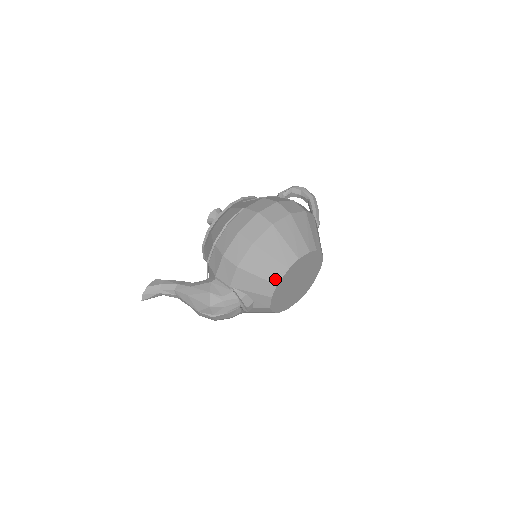
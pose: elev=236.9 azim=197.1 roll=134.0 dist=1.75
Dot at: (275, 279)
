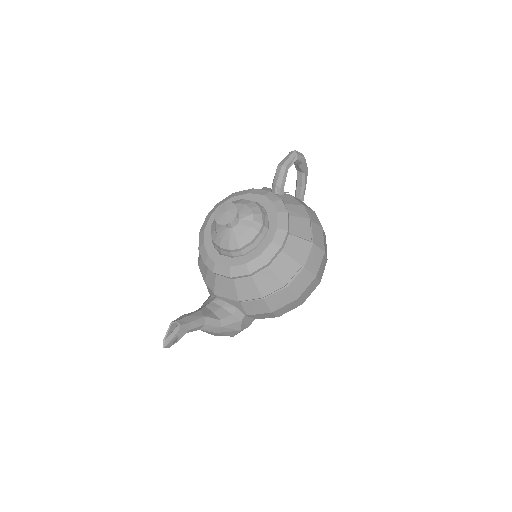
Dot at: occluded
